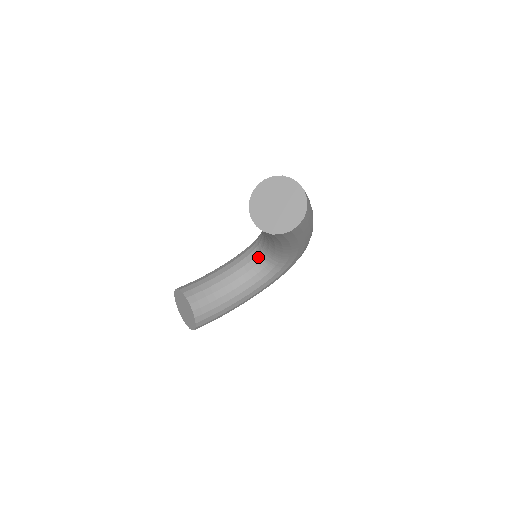
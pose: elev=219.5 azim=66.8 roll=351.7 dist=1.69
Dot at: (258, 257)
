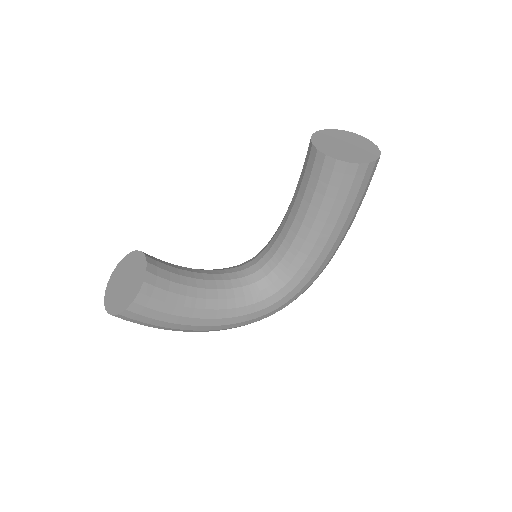
Dot at: (252, 268)
